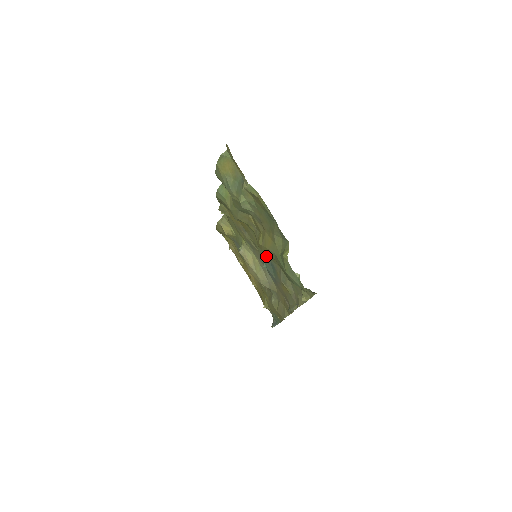
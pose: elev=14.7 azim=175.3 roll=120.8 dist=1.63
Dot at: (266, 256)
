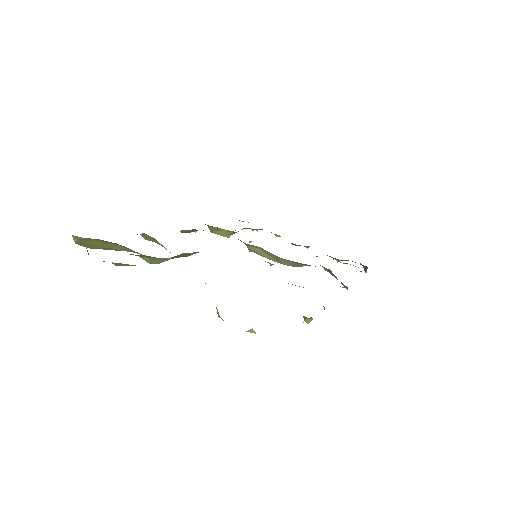
Dot at: occluded
